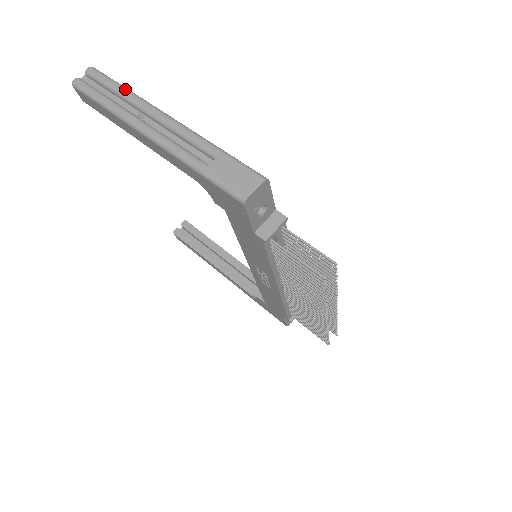
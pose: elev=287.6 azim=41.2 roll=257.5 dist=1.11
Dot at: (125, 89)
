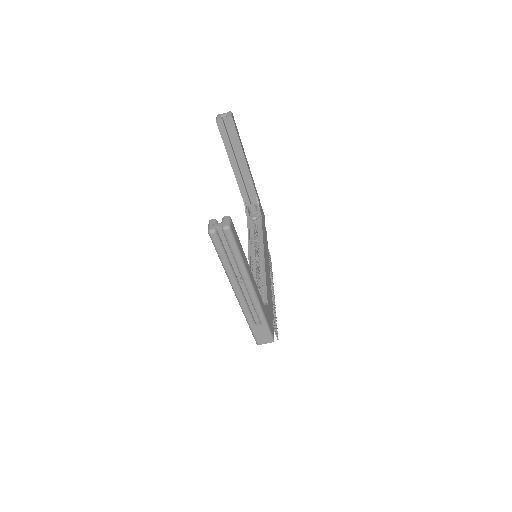
Dot at: (241, 262)
